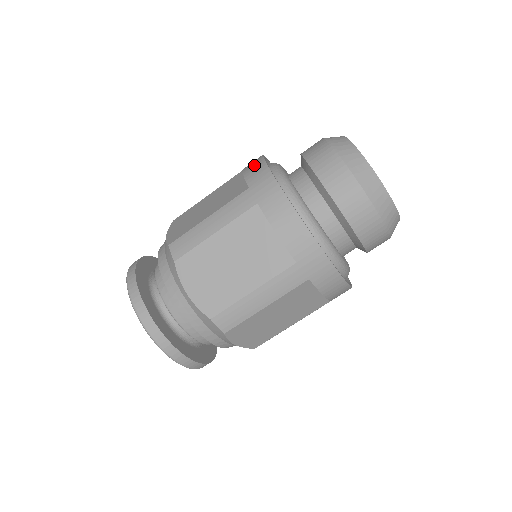
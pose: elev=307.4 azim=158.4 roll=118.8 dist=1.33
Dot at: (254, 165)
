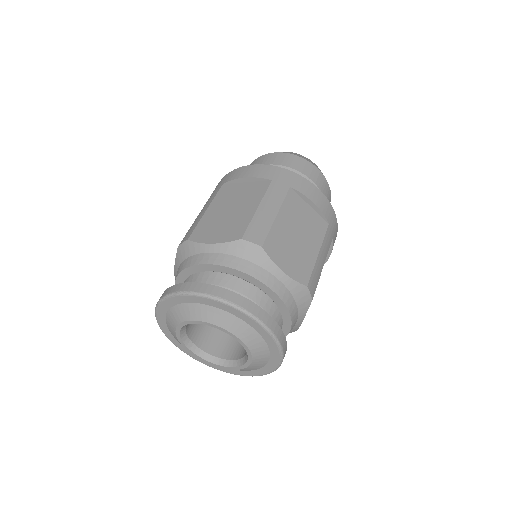
Dot at: (251, 170)
